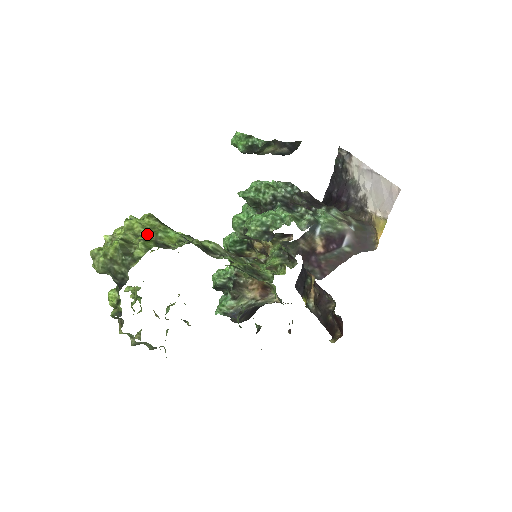
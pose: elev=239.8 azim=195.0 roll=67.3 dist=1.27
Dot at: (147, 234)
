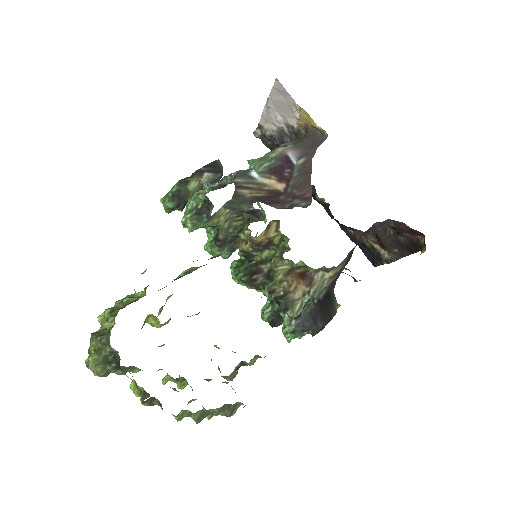
Dot at: (113, 309)
